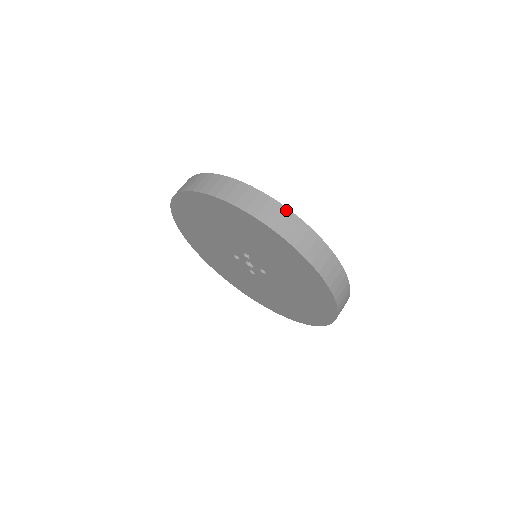
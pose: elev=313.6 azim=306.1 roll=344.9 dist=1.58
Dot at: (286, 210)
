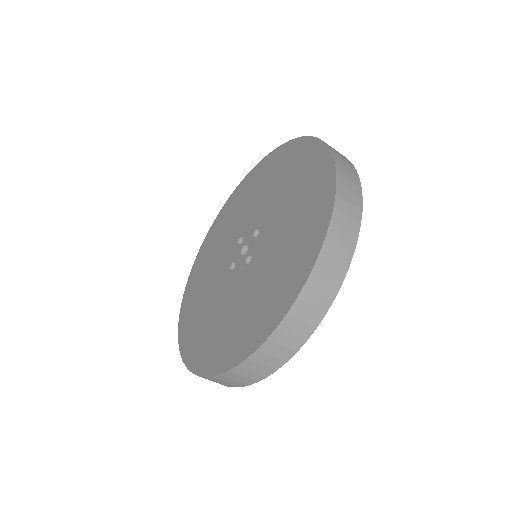
Dot at: (359, 183)
